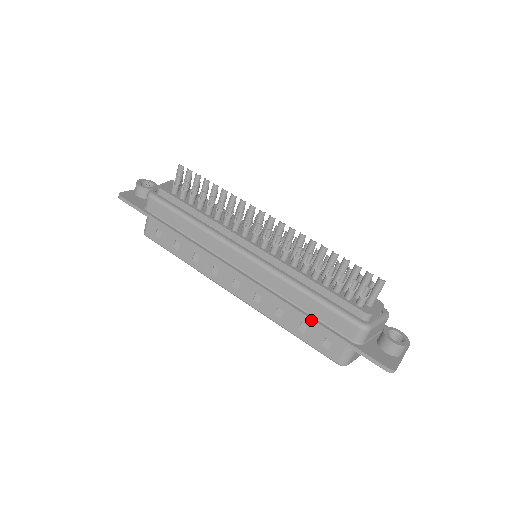
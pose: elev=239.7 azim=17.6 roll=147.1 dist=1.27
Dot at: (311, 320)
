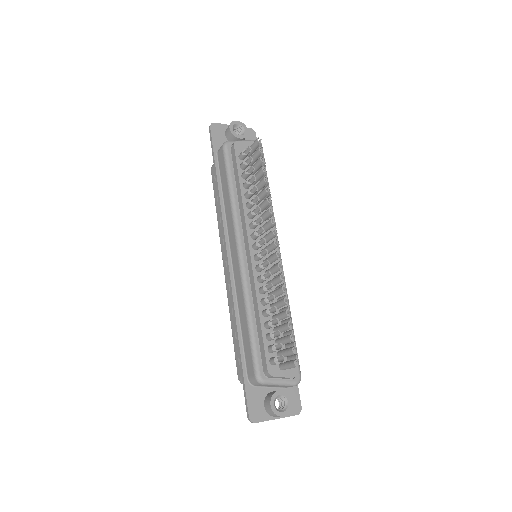
Dot at: (238, 338)
